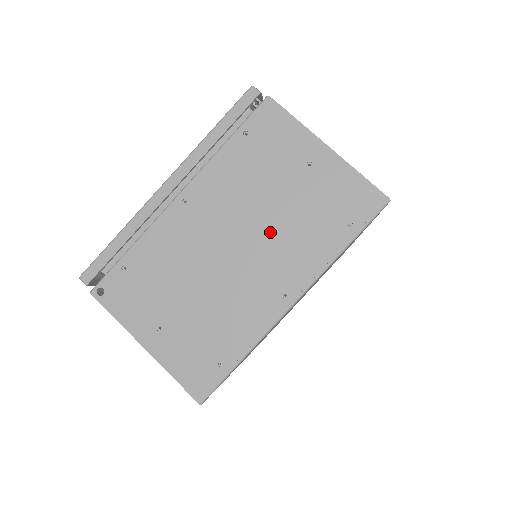
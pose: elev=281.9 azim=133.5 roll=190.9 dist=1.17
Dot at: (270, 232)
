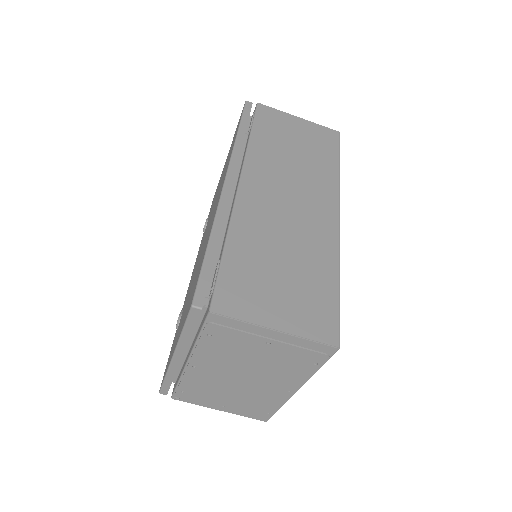
Dot at: (262, 372)
